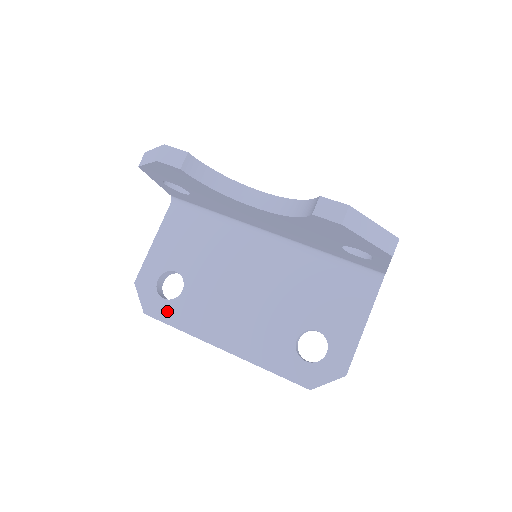
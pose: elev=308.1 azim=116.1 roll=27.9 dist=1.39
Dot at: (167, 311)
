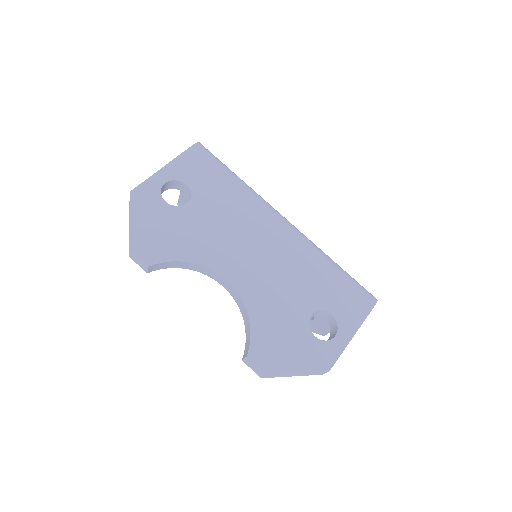
Dot at: occluded
